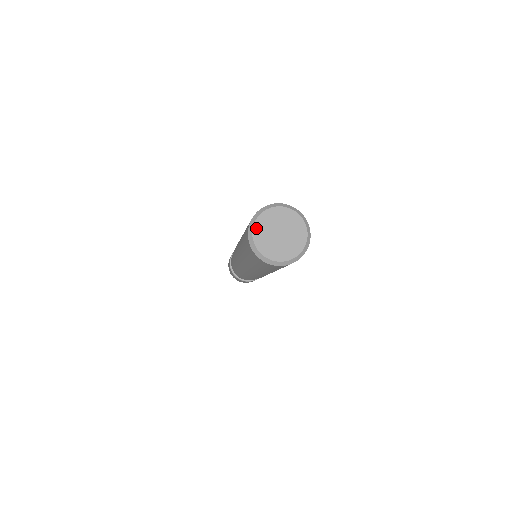
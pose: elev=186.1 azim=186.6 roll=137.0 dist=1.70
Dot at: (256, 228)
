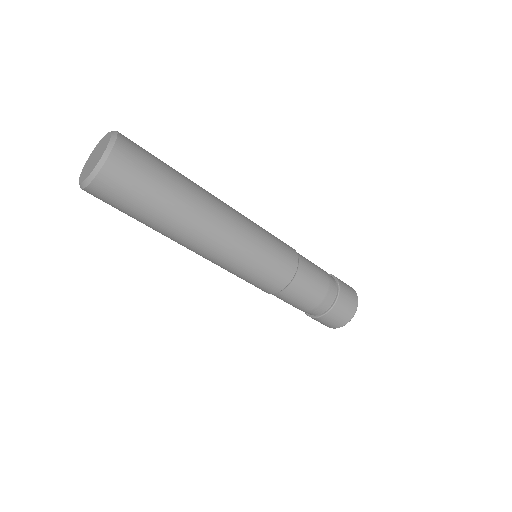
Dot at: (84, 167)
